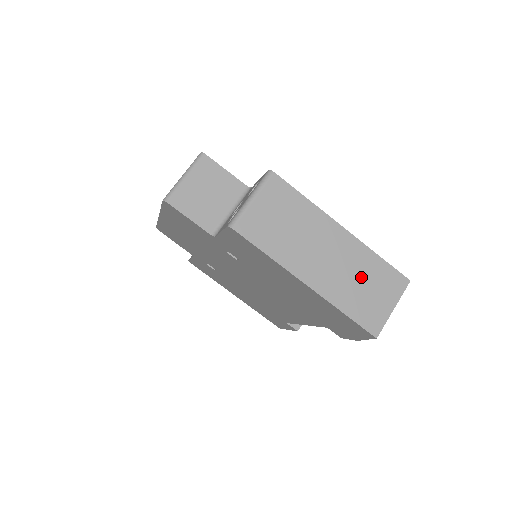
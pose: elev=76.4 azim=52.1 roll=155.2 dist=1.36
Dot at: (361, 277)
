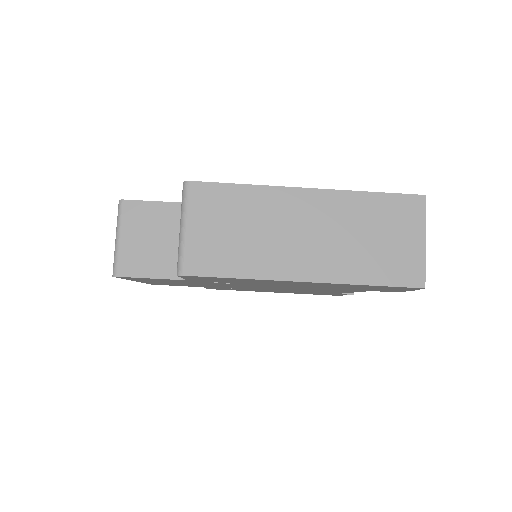
Dot at: (363, 231)
